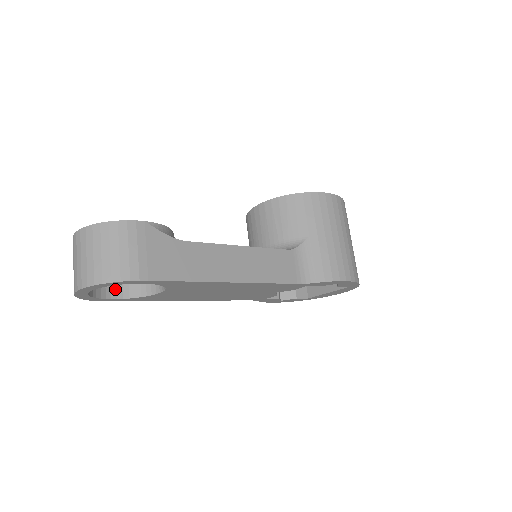
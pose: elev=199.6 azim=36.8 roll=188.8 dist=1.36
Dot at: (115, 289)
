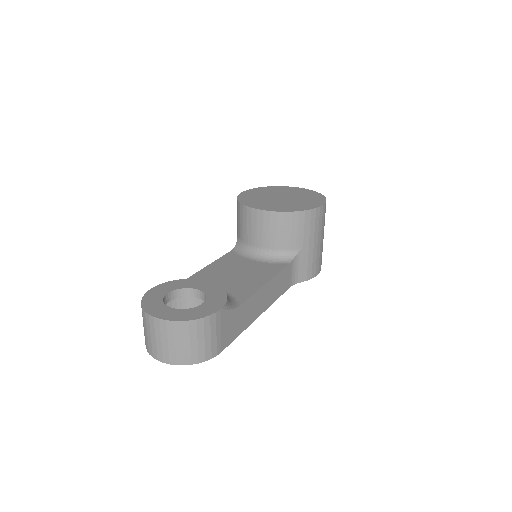
Dot at: occluded
